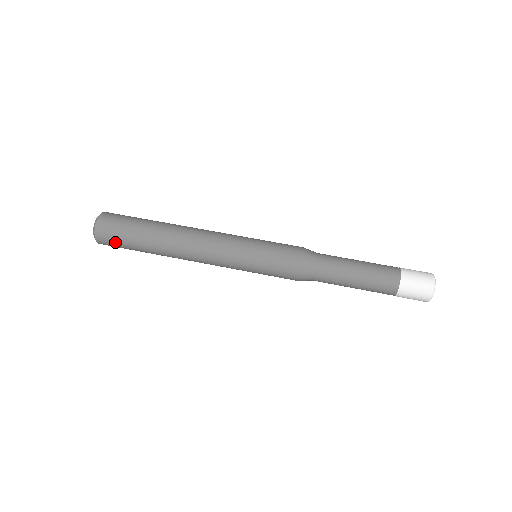
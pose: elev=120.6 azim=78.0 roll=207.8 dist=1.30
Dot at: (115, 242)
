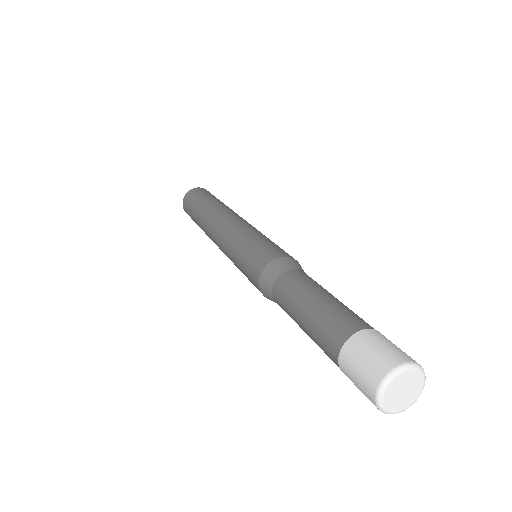
Dot at: occluded
